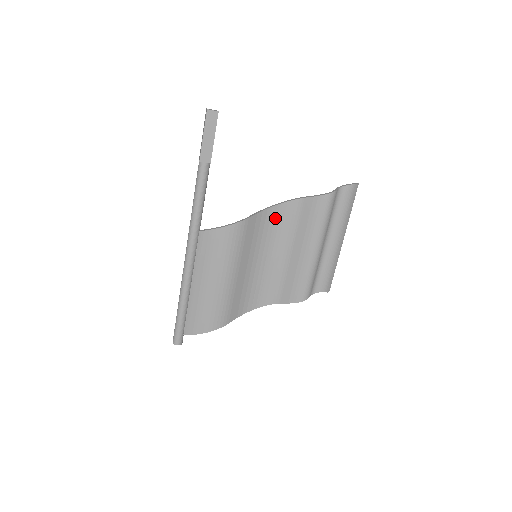
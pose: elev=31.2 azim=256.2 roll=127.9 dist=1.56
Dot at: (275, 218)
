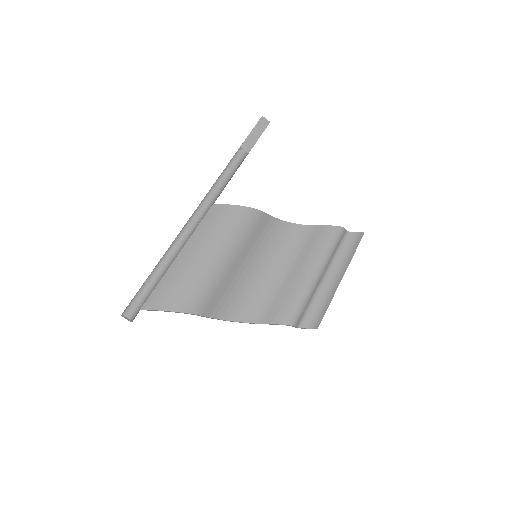
Dot at: (283, 233)
